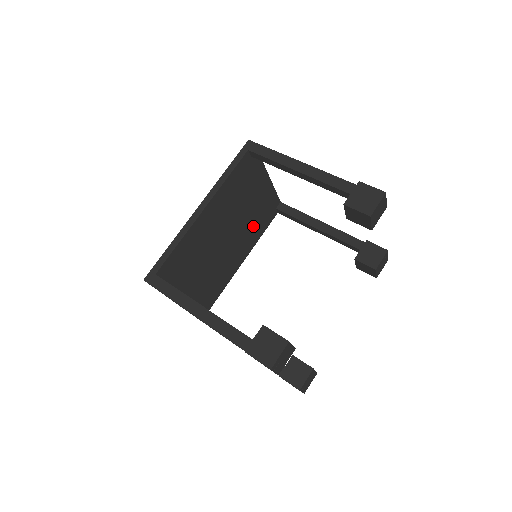
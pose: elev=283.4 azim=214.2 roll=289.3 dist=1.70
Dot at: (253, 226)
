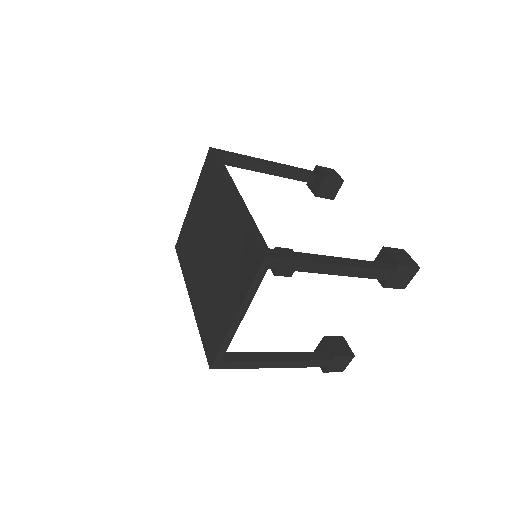
Dot at: occluded
